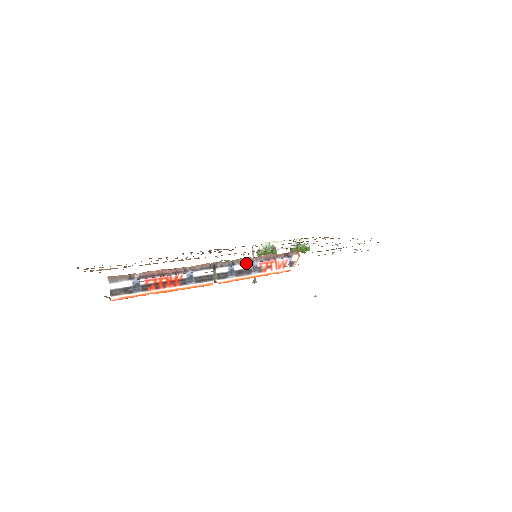
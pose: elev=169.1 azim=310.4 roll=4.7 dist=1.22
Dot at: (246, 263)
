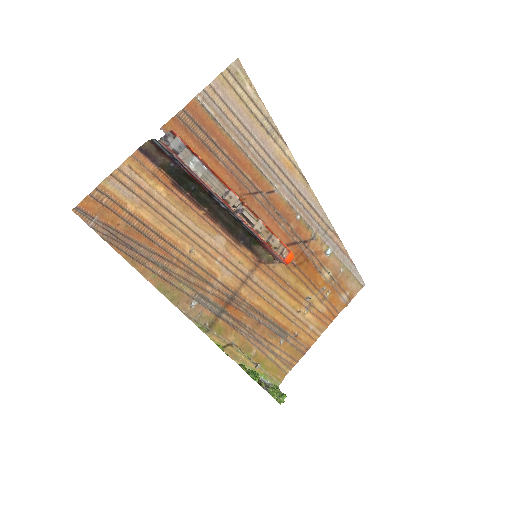
Dot at: occluded
